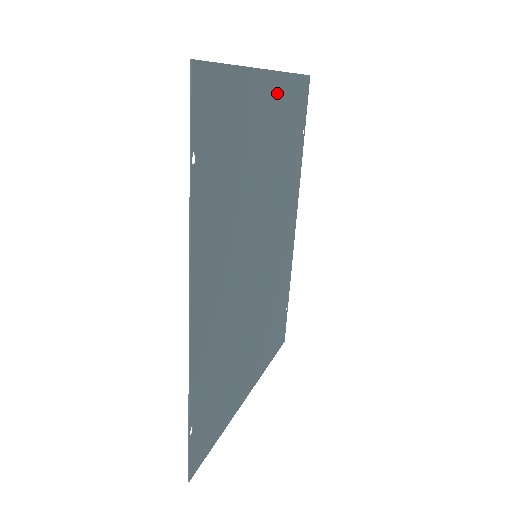
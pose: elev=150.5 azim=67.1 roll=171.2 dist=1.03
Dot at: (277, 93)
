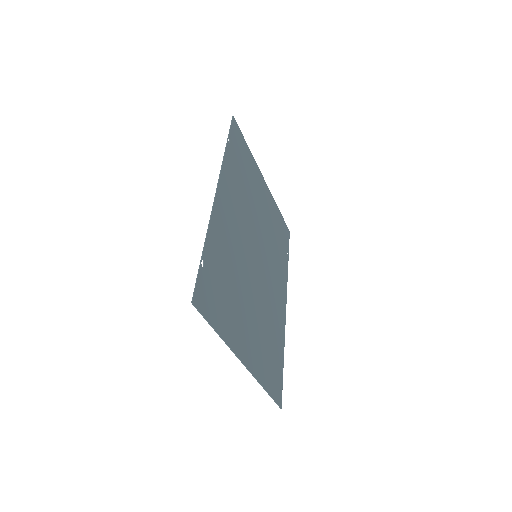
Dot at: (269, 199)
